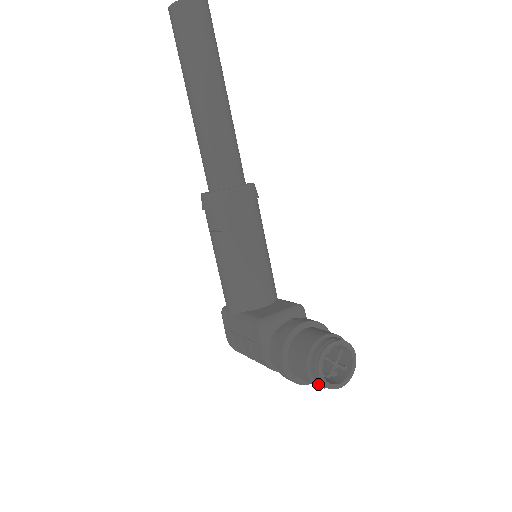
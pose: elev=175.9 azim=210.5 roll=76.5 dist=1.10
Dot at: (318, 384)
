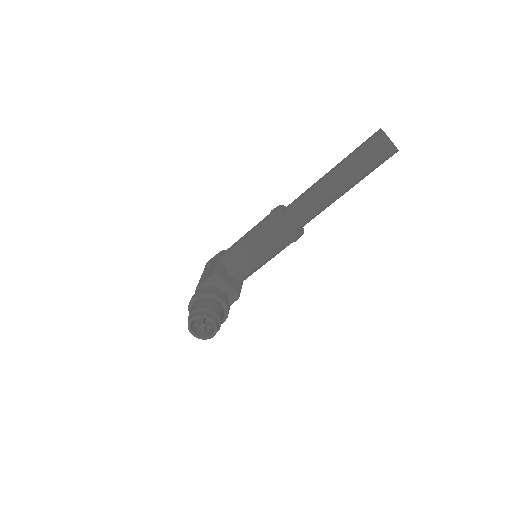
Dot at: occluded
